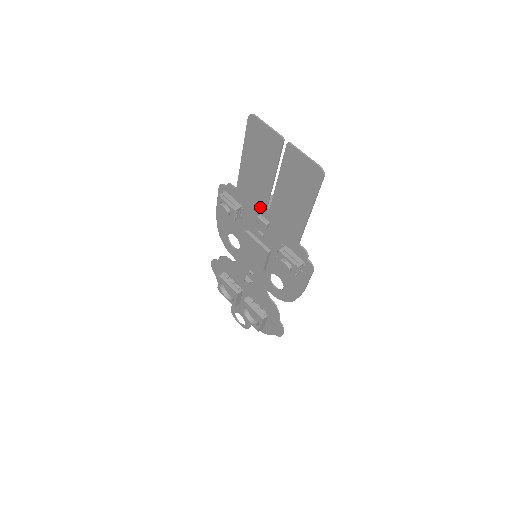
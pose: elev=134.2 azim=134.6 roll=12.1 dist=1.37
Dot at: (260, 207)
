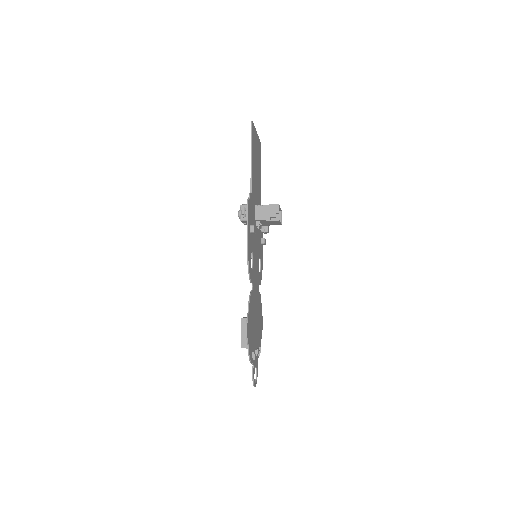
Dot at: (257, 201)
